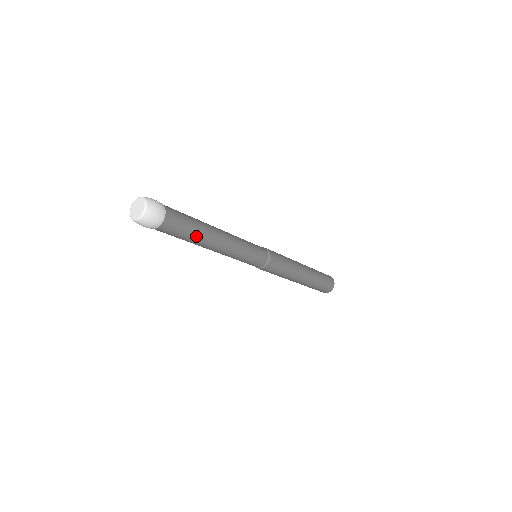
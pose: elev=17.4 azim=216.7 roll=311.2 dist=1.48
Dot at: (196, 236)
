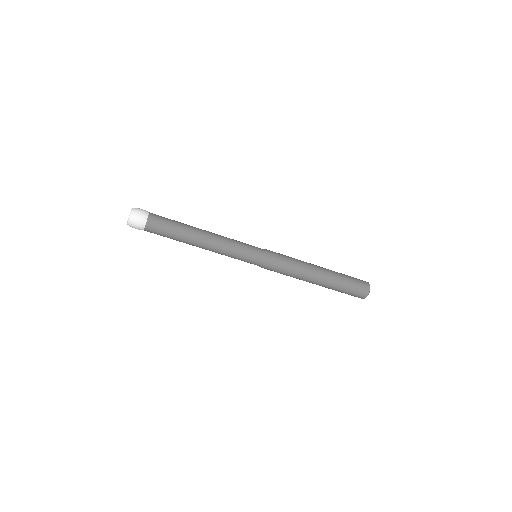
Dot at: (181, 229)
